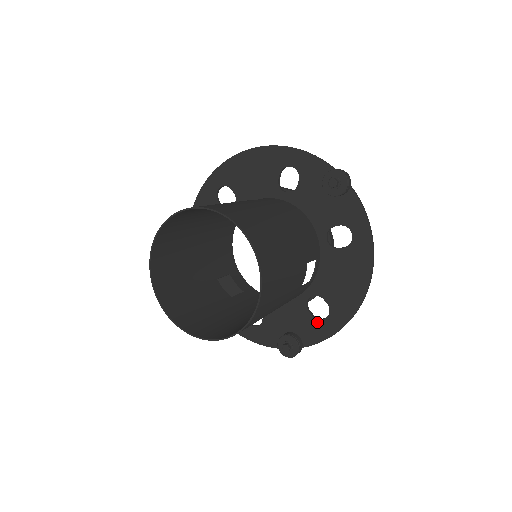
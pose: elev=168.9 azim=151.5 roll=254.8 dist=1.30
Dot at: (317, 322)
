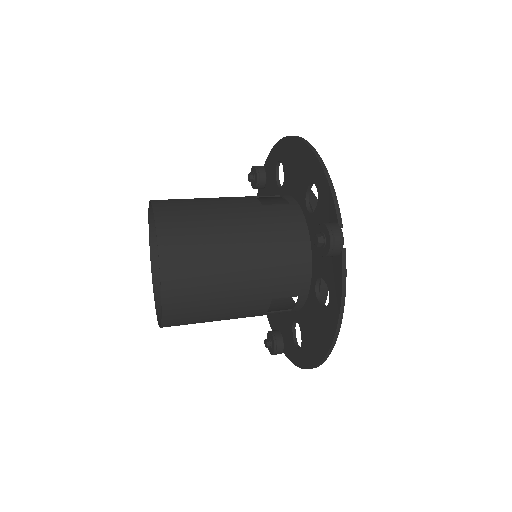
Dot at: (294, 345)
